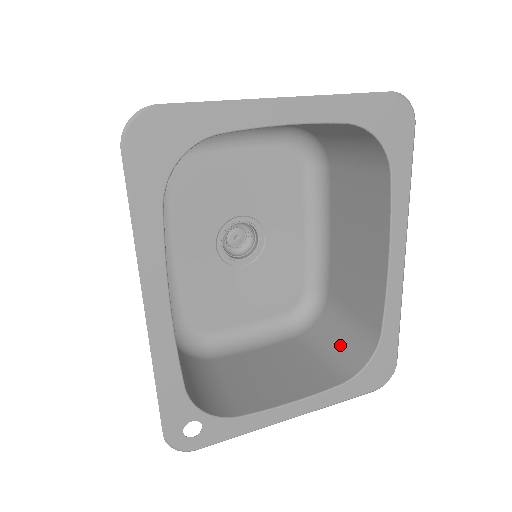
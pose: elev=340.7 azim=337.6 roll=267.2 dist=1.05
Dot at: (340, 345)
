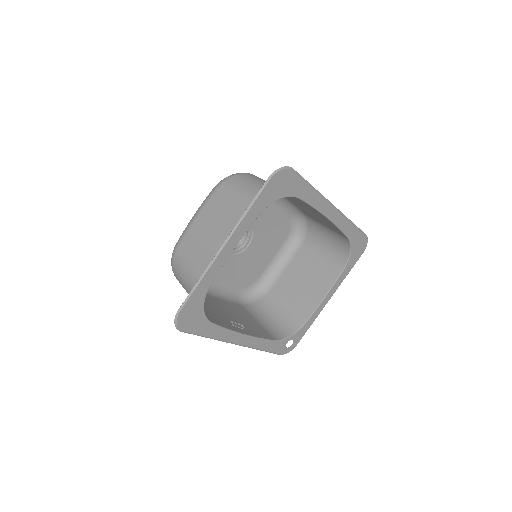
Dot at: (330, 243)
